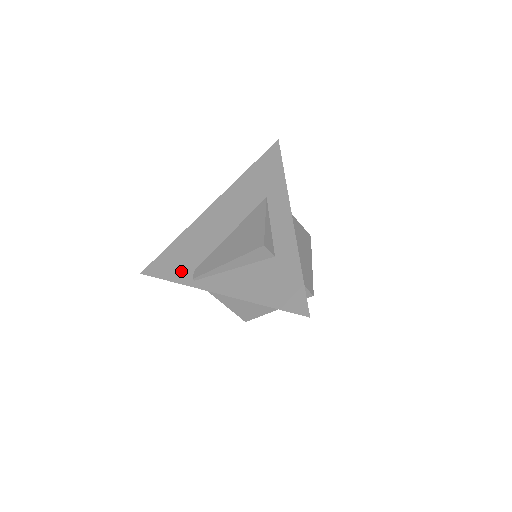
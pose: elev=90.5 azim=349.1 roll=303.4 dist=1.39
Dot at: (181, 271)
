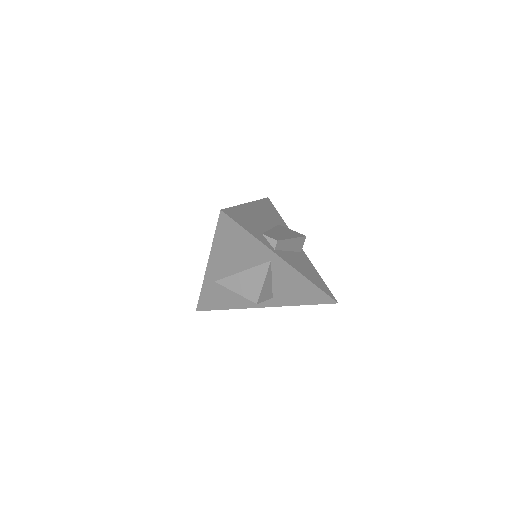
Dot at: occluded
